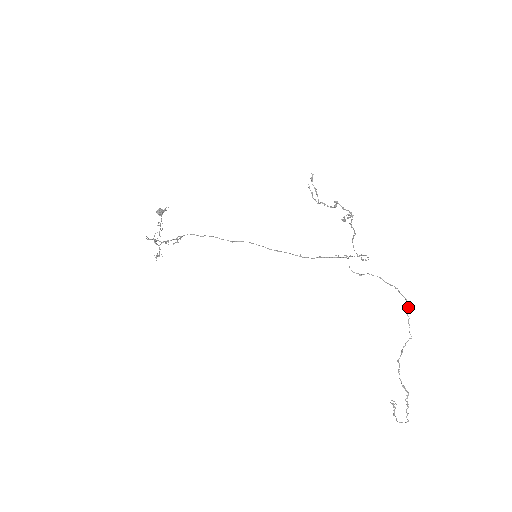
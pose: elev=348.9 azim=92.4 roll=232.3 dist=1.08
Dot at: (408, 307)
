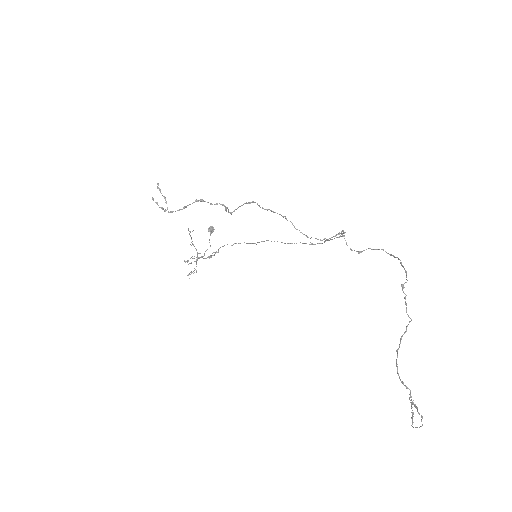
Dot at: (405, 282)
